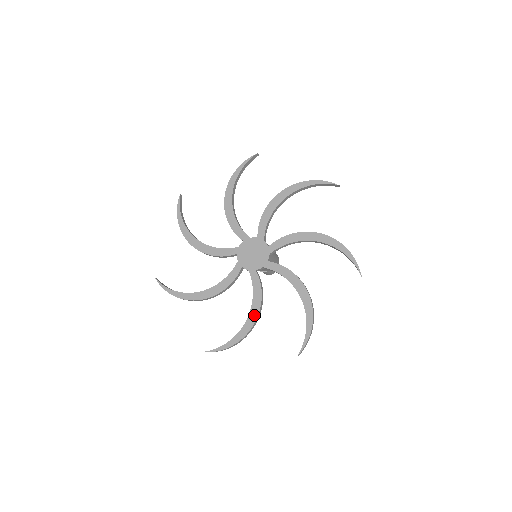
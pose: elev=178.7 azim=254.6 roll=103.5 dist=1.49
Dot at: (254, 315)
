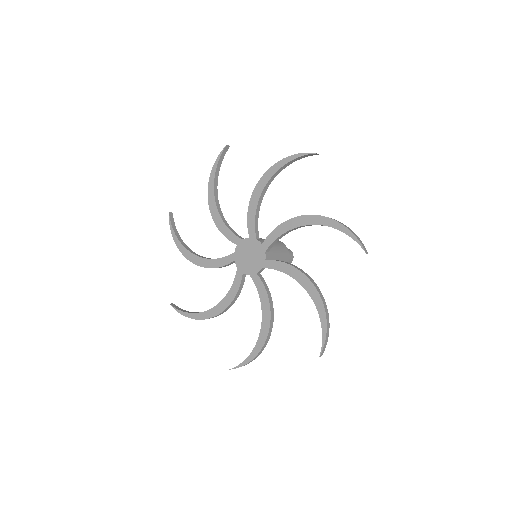
Dot at: (266, 321)
